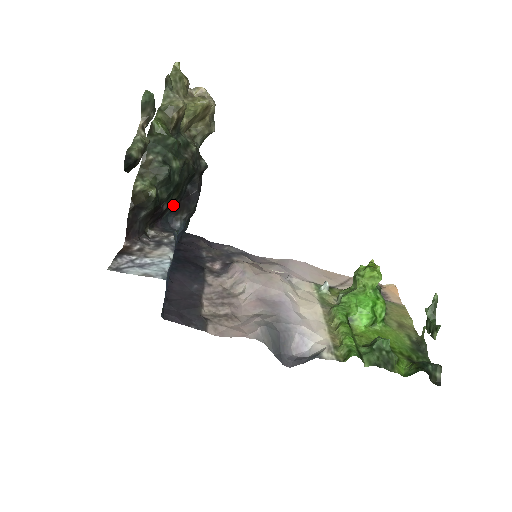
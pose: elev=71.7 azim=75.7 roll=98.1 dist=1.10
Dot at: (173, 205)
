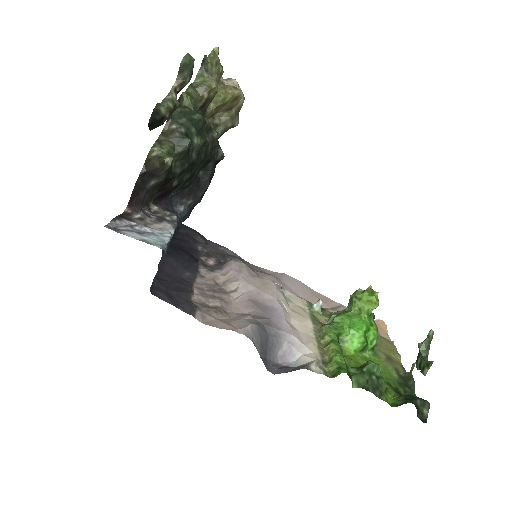
Dot at: (181, 187)
